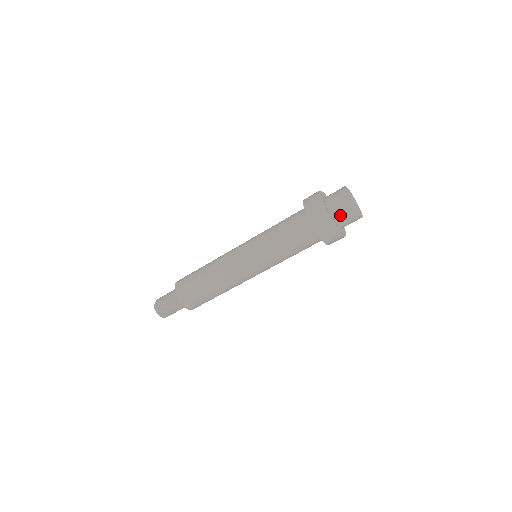
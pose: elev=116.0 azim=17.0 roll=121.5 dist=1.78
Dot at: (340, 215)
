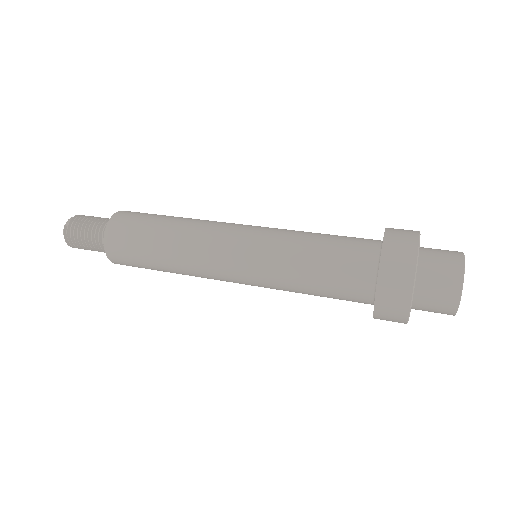
Dot at: (429, 292)
